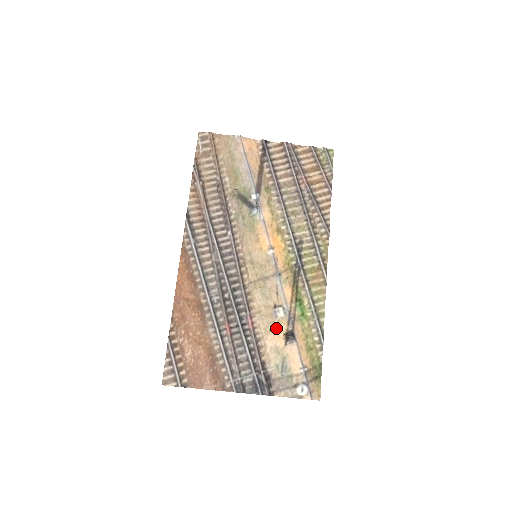
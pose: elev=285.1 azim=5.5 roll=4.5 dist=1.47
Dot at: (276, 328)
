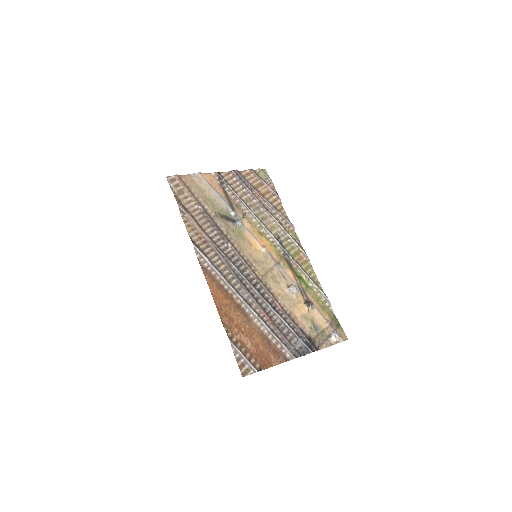
Dot at: (297, 301)
